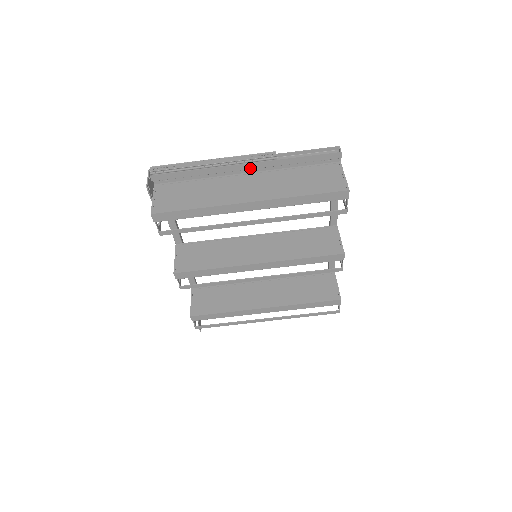
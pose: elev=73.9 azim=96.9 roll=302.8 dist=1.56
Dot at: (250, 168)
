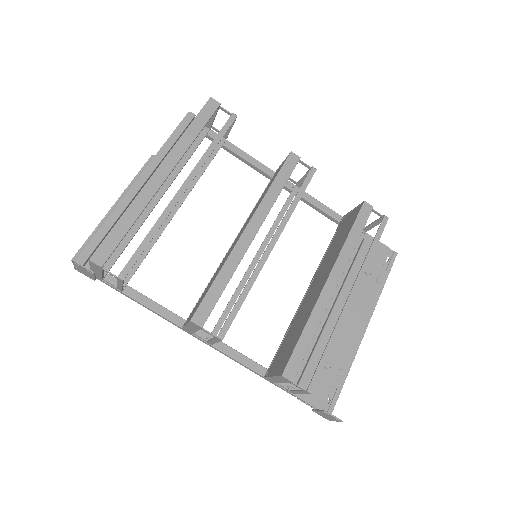
Dot at: (145, 180)
